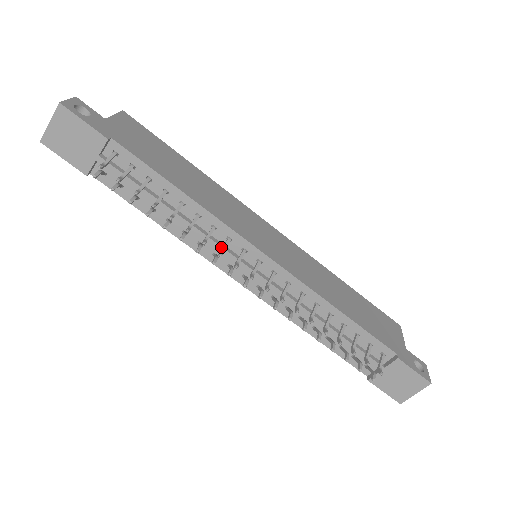
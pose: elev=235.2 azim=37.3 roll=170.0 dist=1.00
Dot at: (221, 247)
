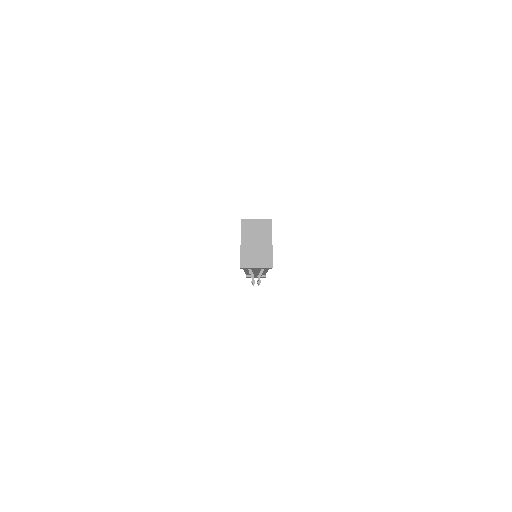
Dot at: (257, 273)
